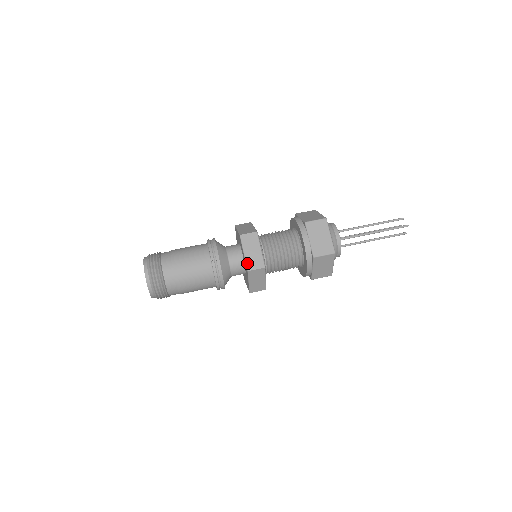
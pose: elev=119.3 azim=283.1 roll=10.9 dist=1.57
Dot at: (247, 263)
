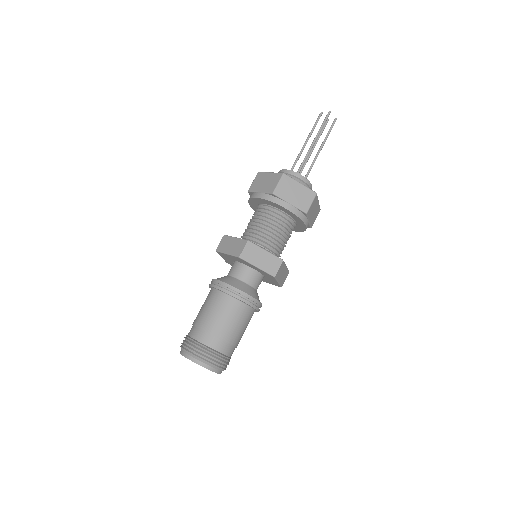
Dot at: (281, 284)
